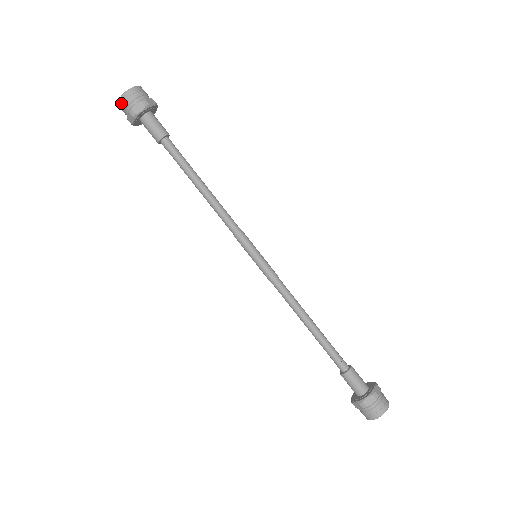
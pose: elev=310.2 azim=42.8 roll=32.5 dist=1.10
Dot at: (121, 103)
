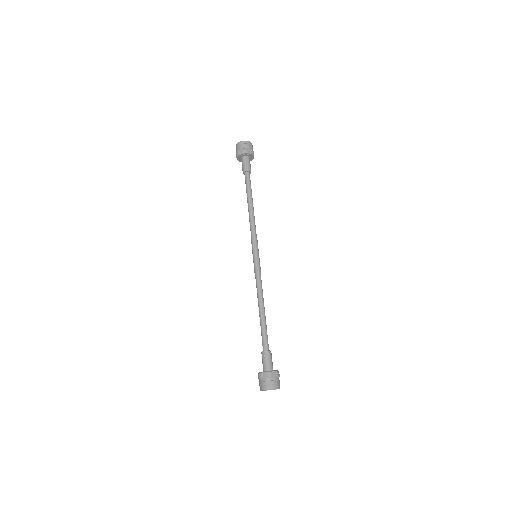
Dot at: (236, 147)
